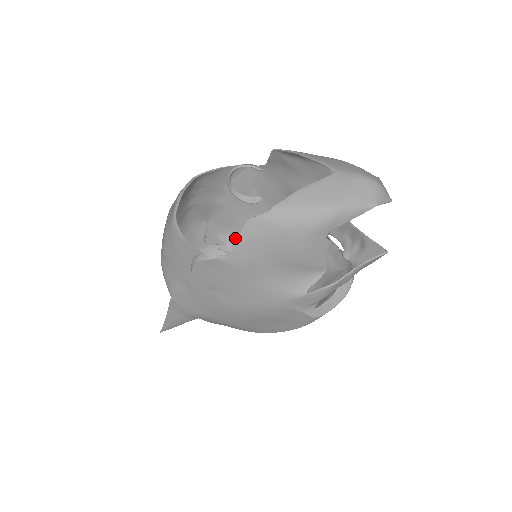
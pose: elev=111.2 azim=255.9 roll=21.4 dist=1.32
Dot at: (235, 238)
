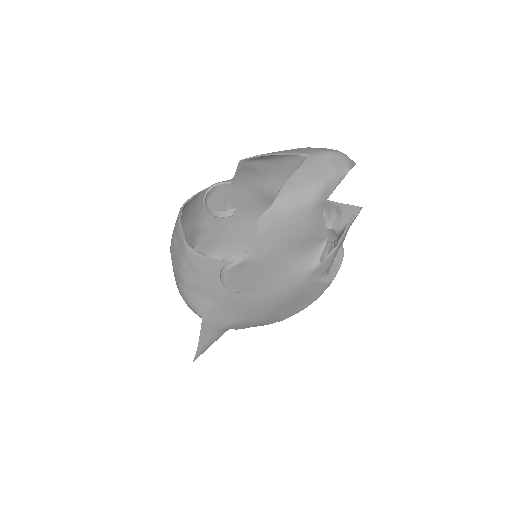
Dot at: (221, 254)
